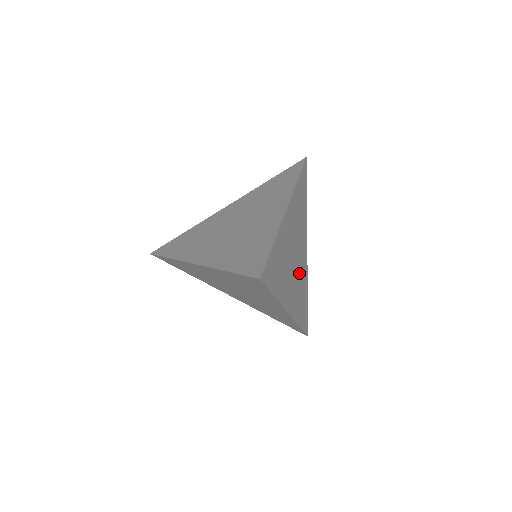
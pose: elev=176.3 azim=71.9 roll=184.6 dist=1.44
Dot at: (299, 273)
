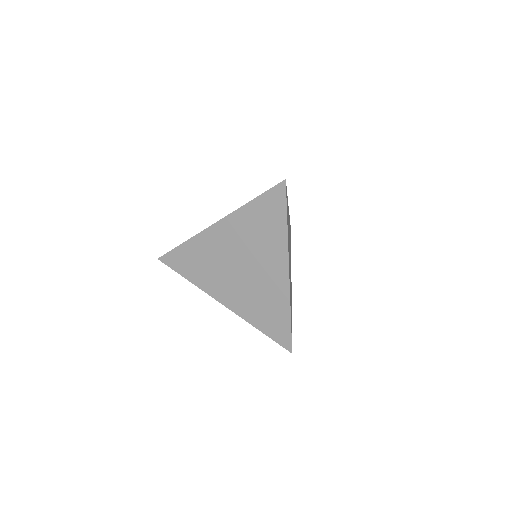
Dot at: (290, 276)
